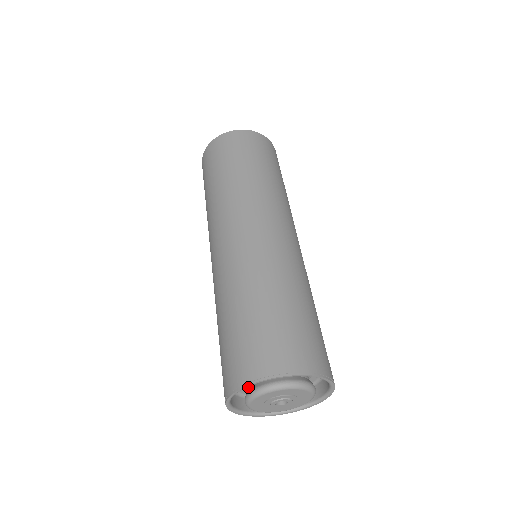
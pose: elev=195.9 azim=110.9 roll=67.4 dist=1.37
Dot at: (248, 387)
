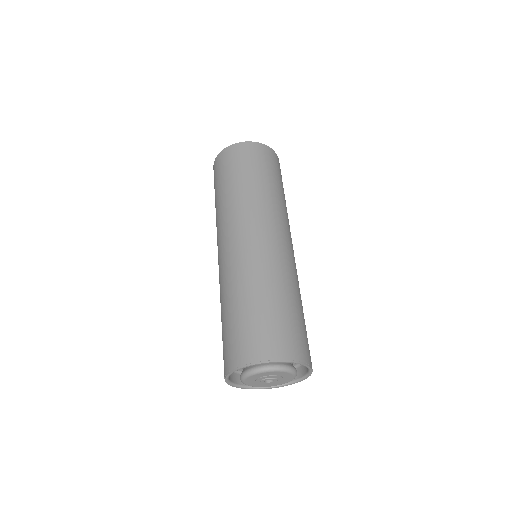
Dot at: occluded
